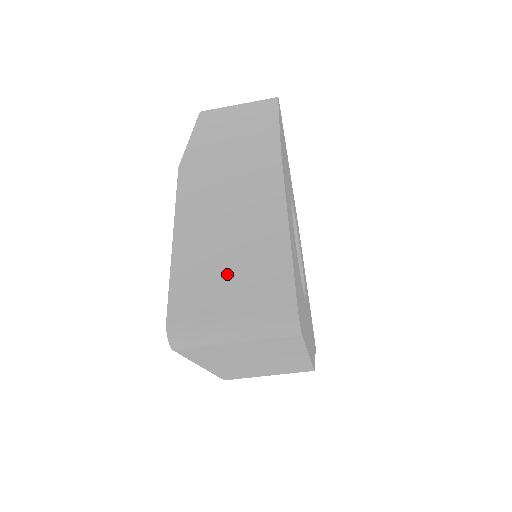
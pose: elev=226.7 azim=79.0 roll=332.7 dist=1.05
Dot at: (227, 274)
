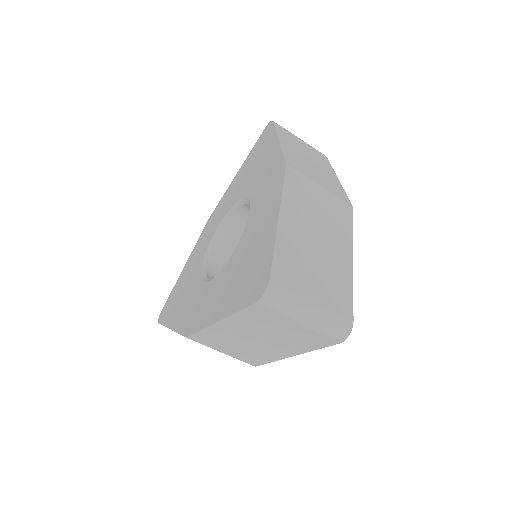
Dot at: (313, 271)
